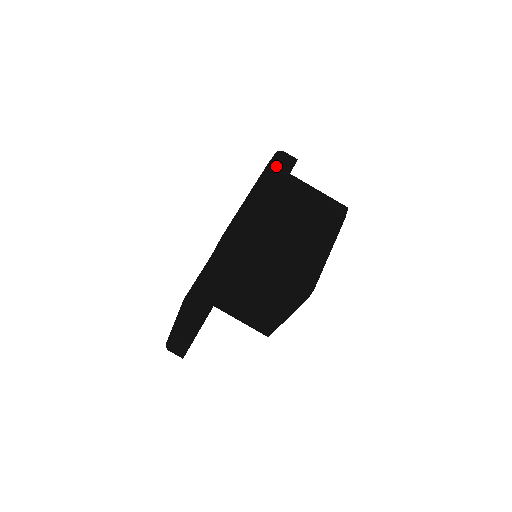
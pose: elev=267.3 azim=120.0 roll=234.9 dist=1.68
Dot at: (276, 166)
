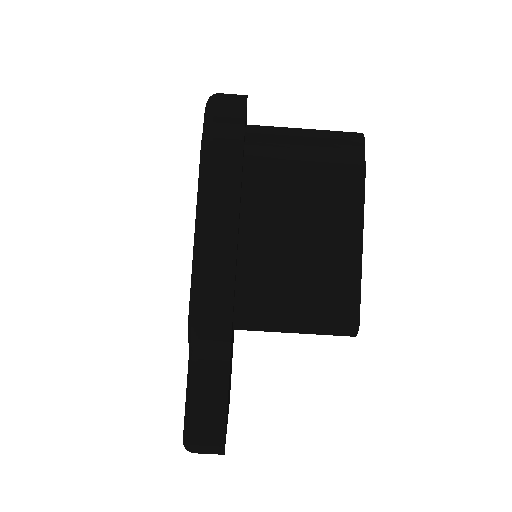
Dot at: (215, 150)
